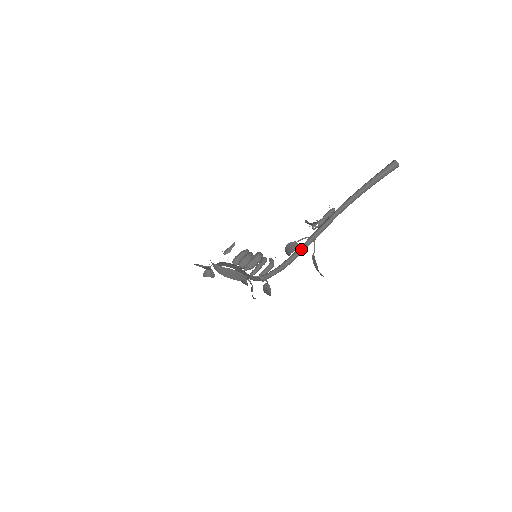
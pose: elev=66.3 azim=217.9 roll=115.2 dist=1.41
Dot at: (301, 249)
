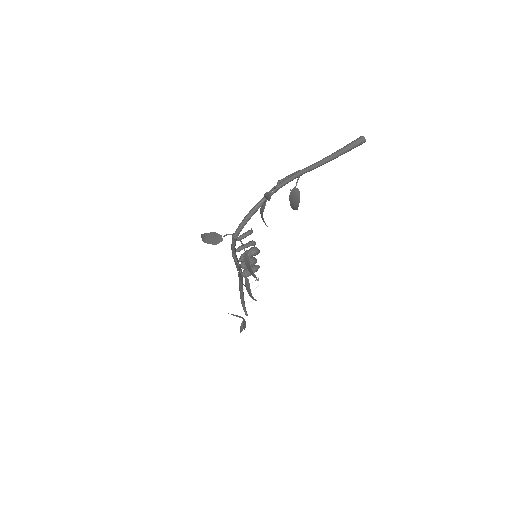
Dot at: (263, 197)
